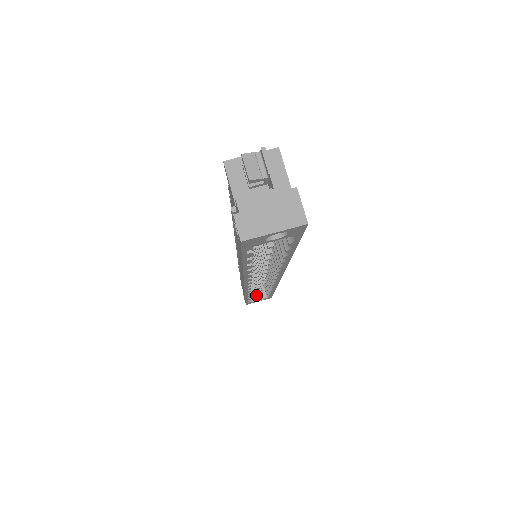
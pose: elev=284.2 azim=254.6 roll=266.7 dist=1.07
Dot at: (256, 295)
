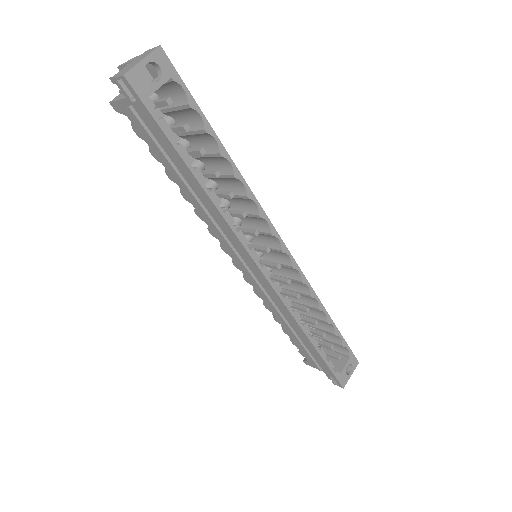
Dot at: (339, 365)
